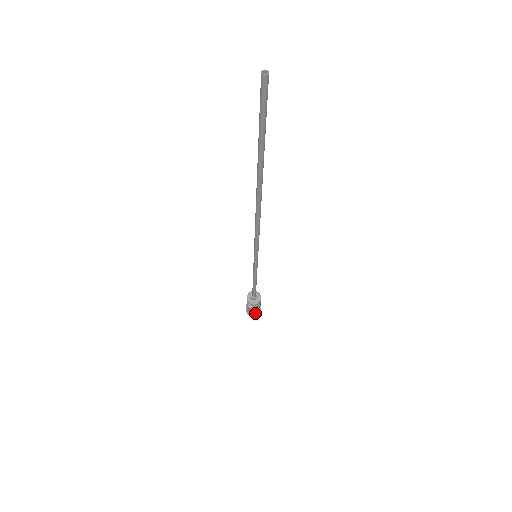
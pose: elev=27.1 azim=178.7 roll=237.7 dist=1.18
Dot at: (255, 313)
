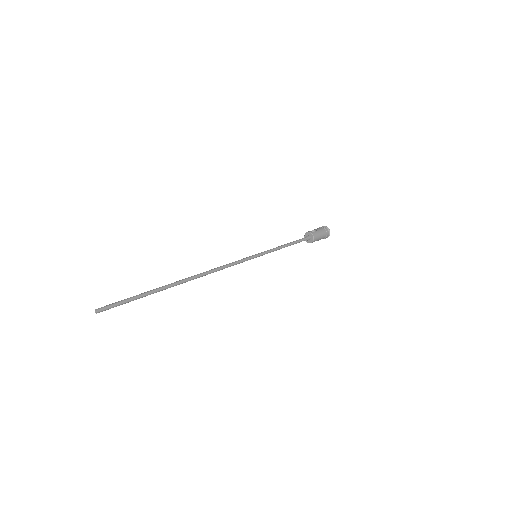
Dot at: (326, 237)
